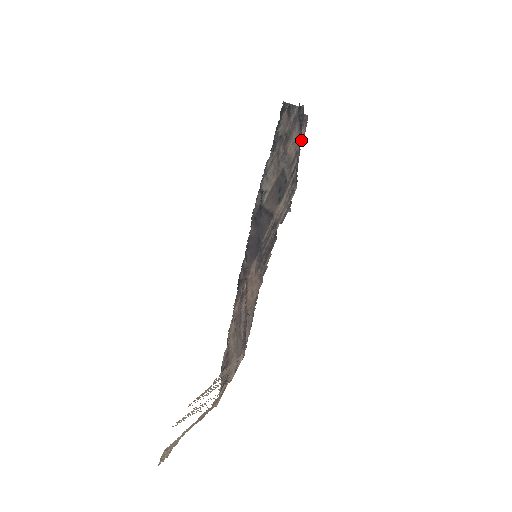
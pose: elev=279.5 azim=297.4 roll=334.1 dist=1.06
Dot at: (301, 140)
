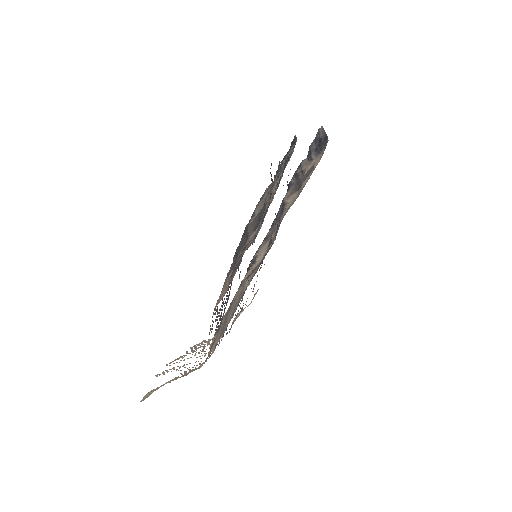
Dot at: (317, 162)
